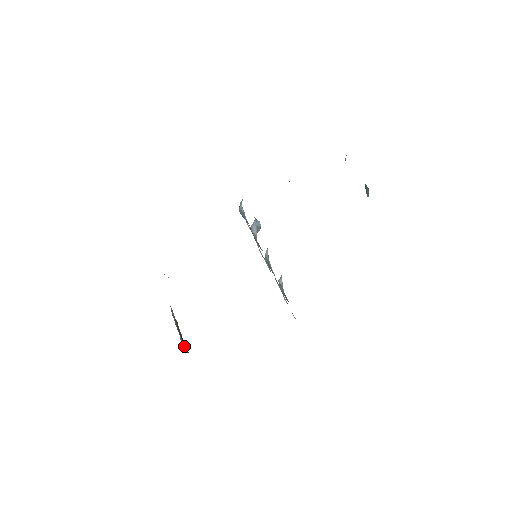
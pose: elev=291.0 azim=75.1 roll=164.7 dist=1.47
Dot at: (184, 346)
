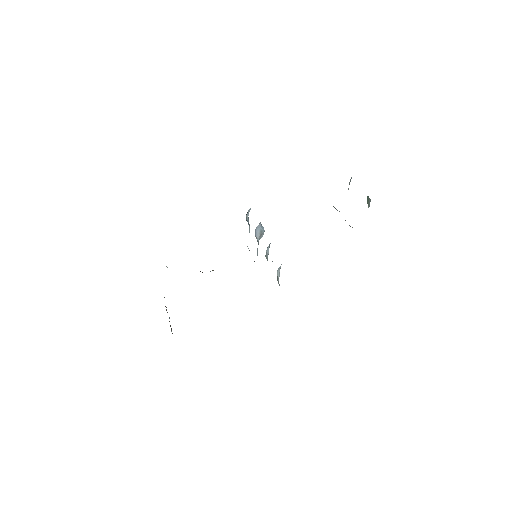
Dot at: occluded
